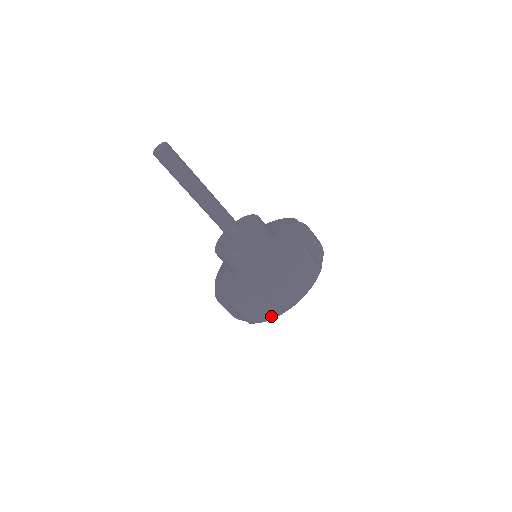
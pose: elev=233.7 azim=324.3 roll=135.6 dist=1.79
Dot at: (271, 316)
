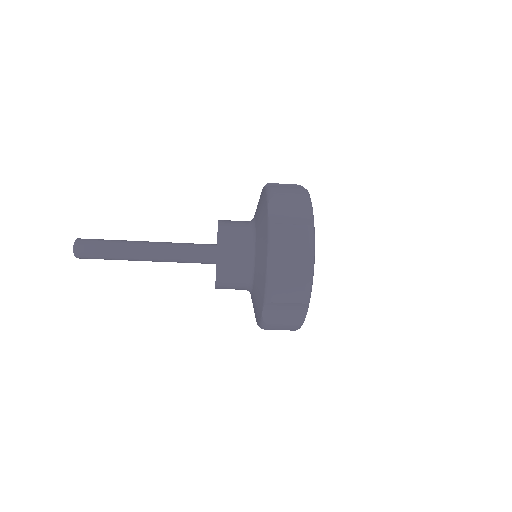
Dot at: (302, 313)
